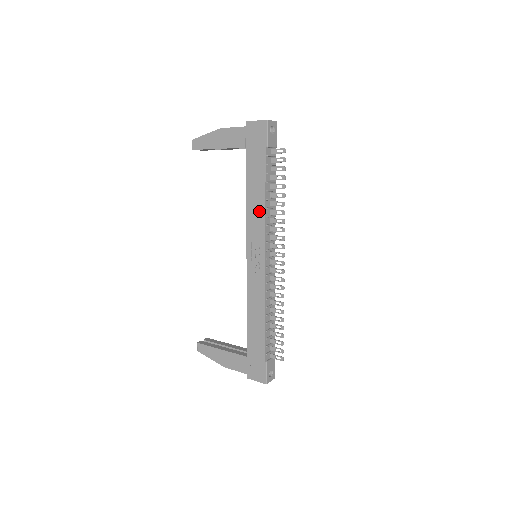
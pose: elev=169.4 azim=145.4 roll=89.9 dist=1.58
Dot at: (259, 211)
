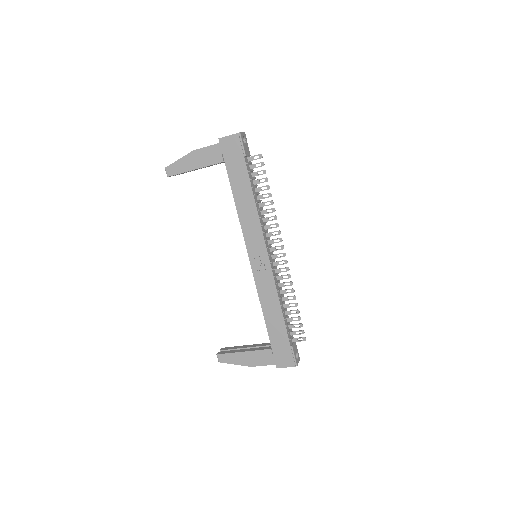
Dot at: (252, 214)
